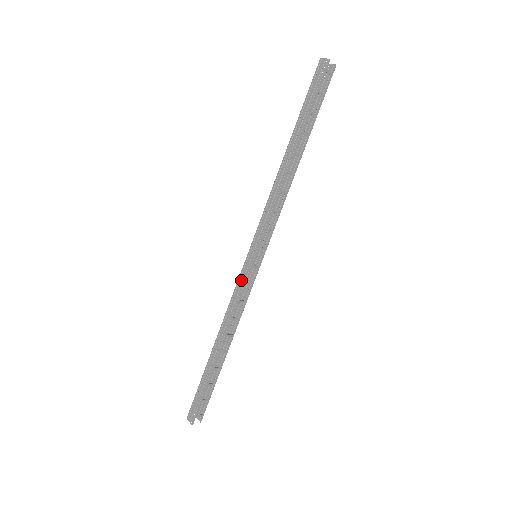
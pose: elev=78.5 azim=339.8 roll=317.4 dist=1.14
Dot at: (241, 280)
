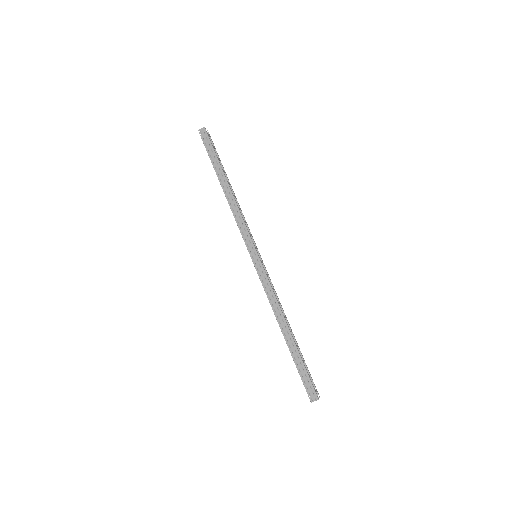
Dot at: (262, 275)
